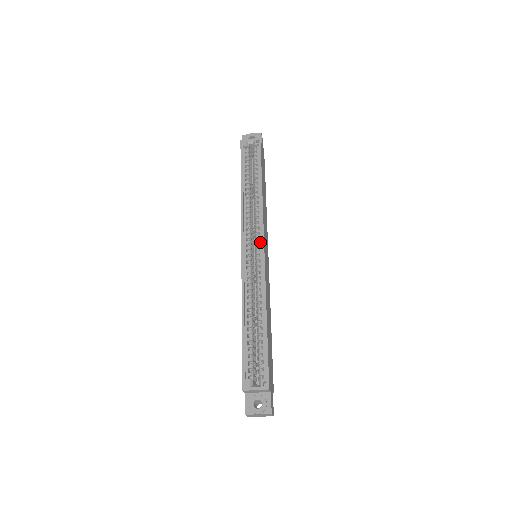
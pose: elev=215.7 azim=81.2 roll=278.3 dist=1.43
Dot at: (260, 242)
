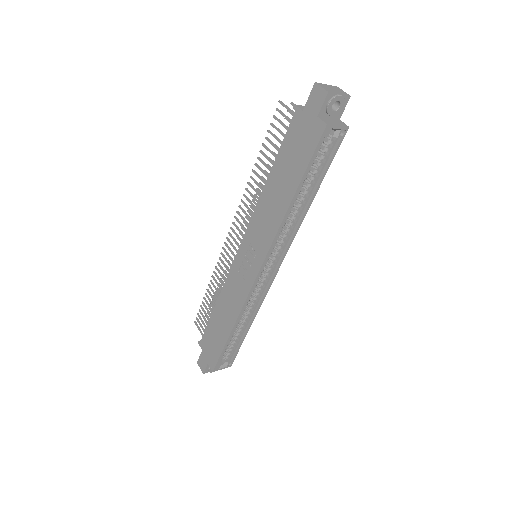
Dot at: (275, 265)
